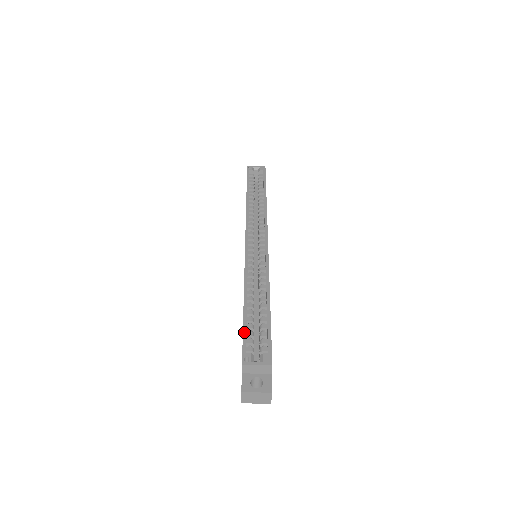
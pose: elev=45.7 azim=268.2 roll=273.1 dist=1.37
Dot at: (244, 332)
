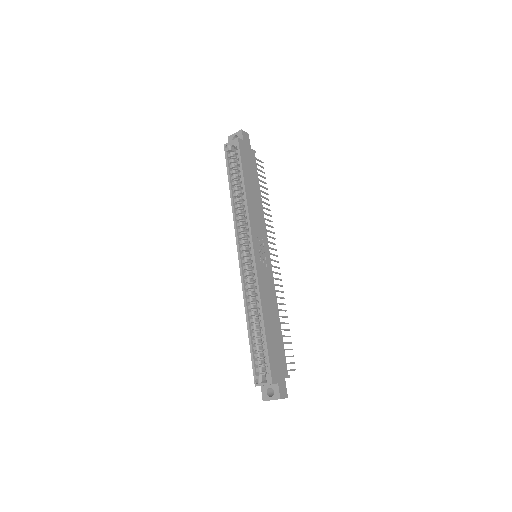
Dot at: (252, 357)
